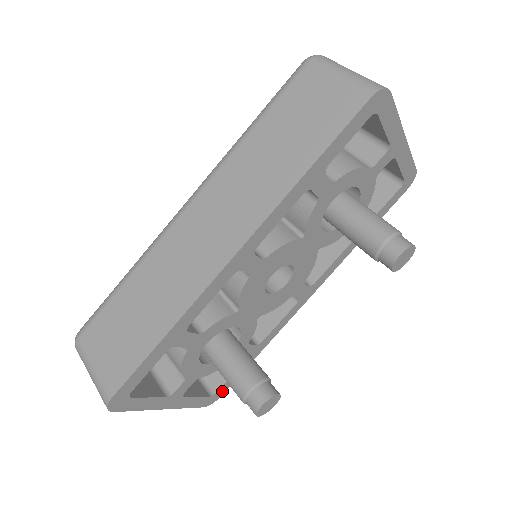
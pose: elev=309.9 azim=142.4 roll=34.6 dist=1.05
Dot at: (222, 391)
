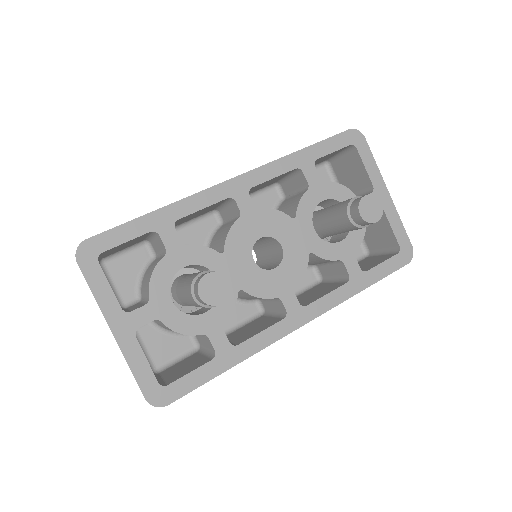
Dot at: (174, 394)
